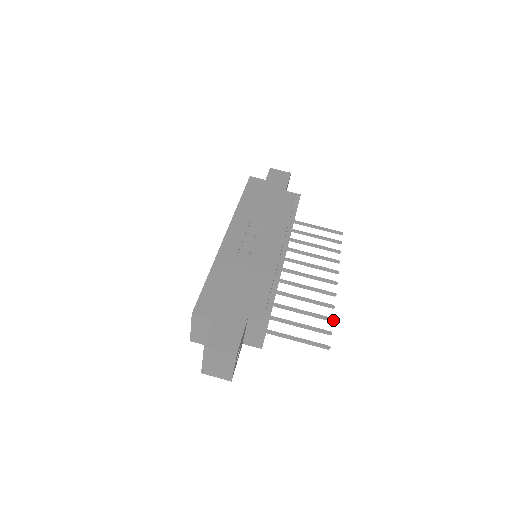
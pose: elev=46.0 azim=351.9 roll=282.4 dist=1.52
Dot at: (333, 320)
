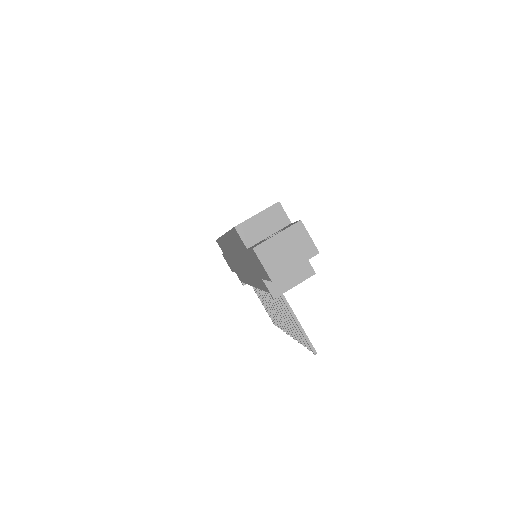
Dot at: (305, 346)
